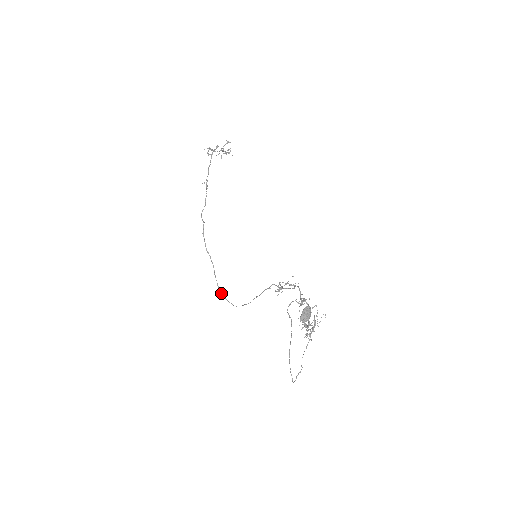
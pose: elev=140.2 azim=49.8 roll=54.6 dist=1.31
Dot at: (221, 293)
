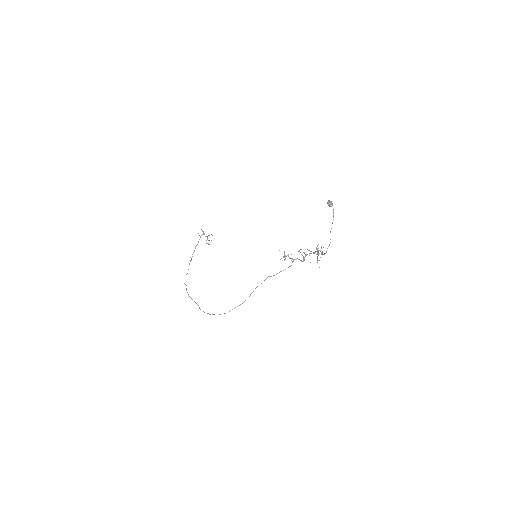
Dot at: (209, 314)
